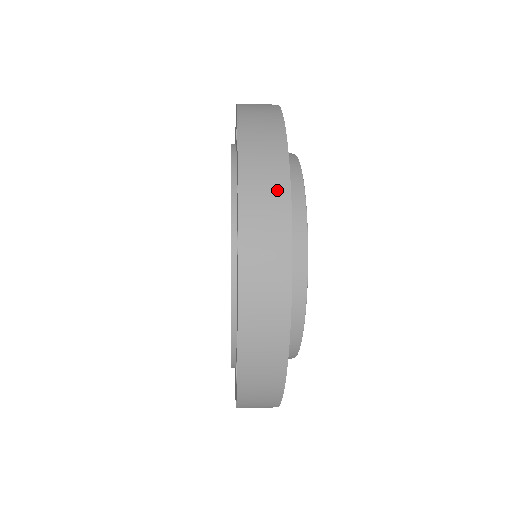
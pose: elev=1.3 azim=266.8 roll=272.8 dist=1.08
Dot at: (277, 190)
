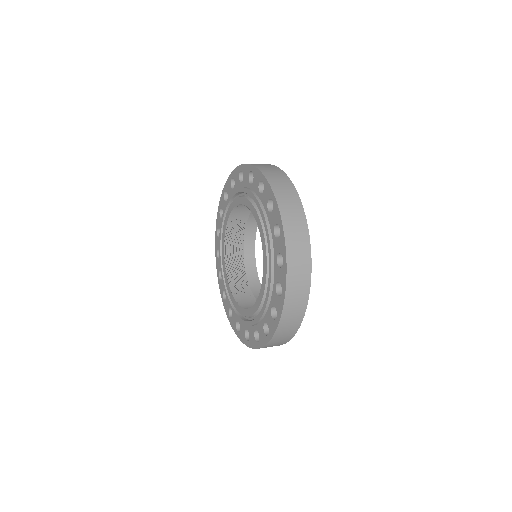
Dot at: (271, 167)
